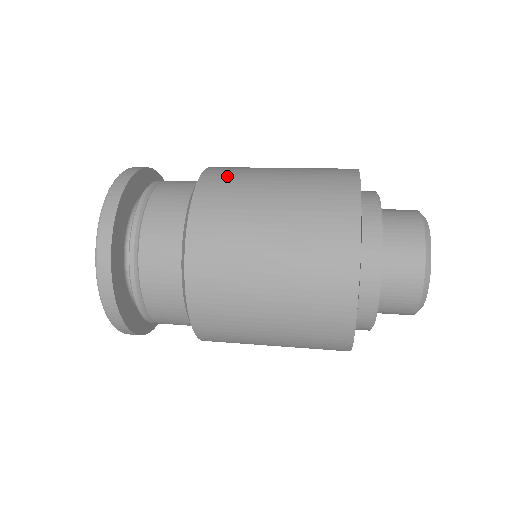
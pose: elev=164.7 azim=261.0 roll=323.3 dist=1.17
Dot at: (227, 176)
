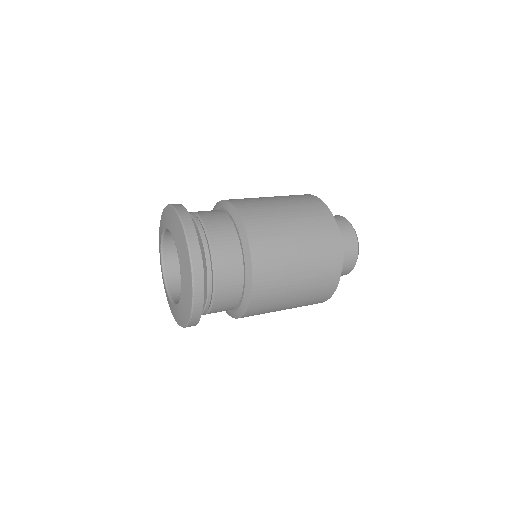
Dot at: occluded
